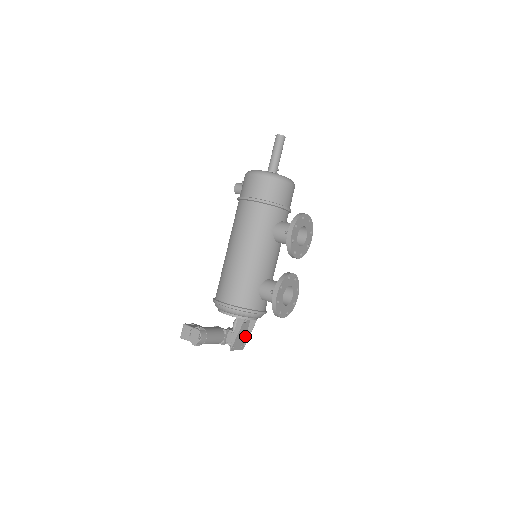
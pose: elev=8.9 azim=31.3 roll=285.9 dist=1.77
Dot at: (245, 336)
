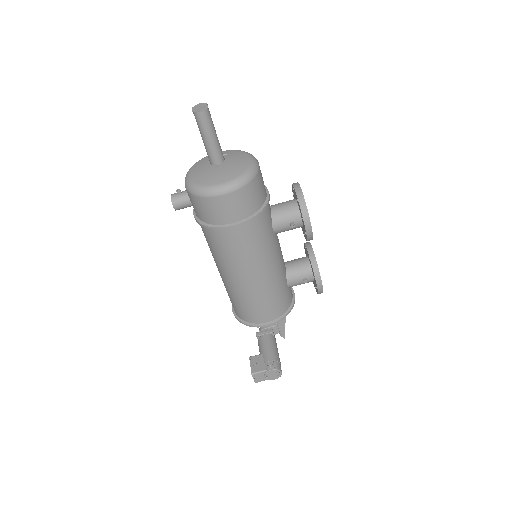
Dot at: occluded
